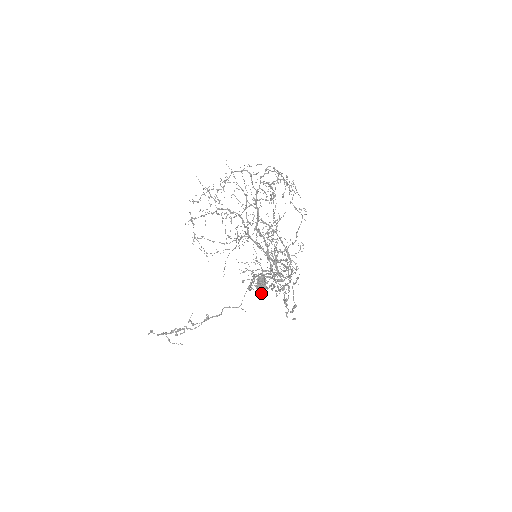
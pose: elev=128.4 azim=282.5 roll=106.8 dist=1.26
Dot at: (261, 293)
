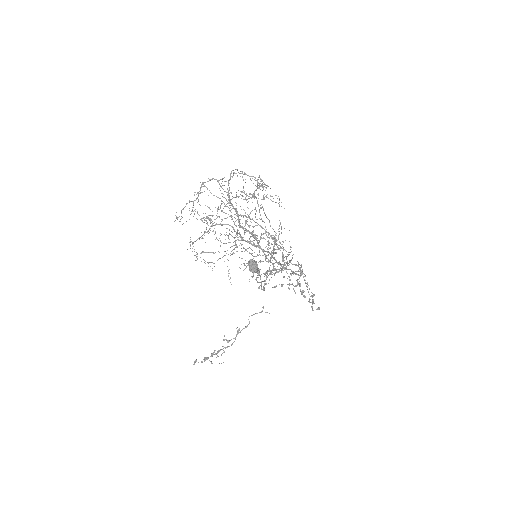
Dot at: occluded
